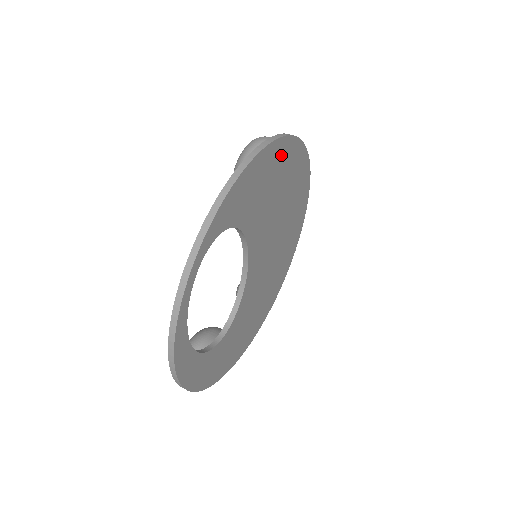
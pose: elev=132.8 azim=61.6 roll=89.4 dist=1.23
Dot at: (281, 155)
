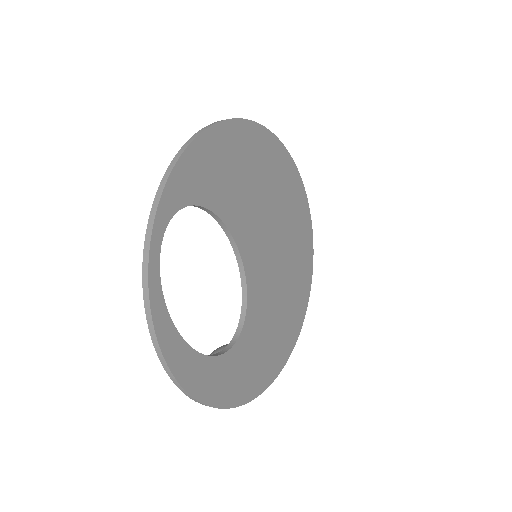
Dot at: (243, 139)
